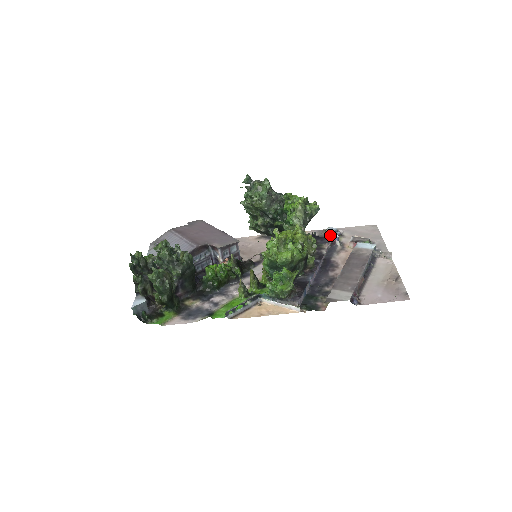
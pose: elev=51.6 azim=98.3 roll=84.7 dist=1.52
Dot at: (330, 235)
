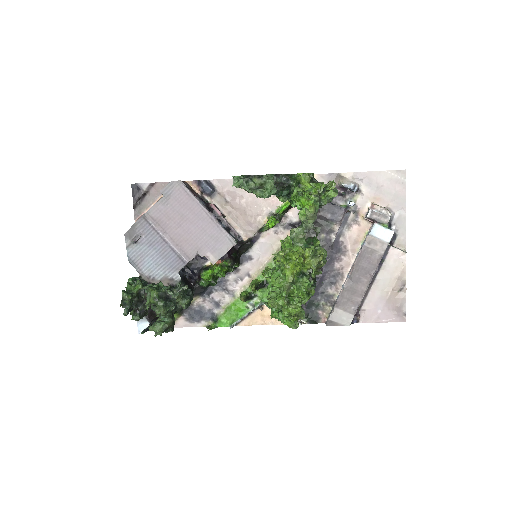
Dot at: (344, 189)
